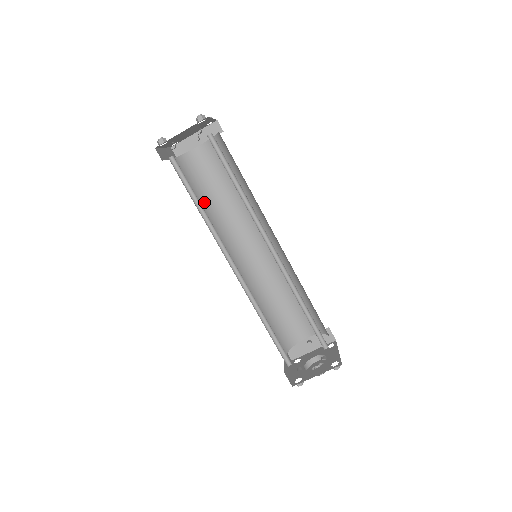
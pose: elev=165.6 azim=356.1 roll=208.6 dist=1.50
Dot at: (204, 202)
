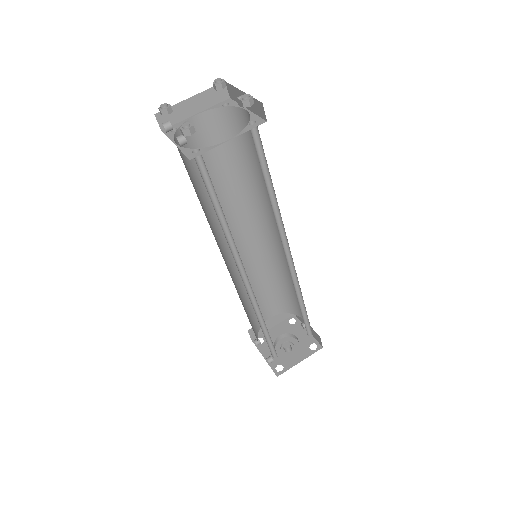
Dot at: (237, 168)
